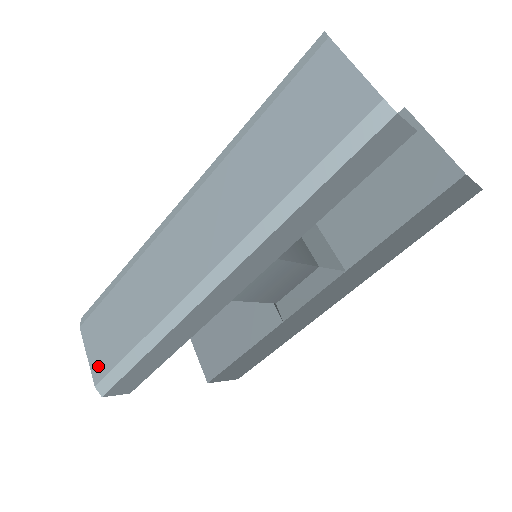
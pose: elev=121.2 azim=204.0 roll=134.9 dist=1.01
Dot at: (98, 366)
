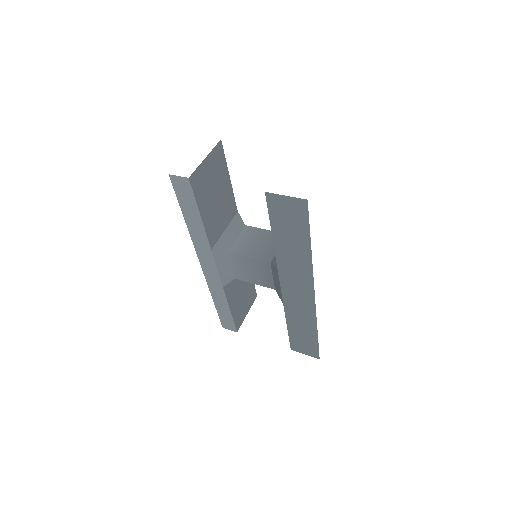
Dot at: occluded
